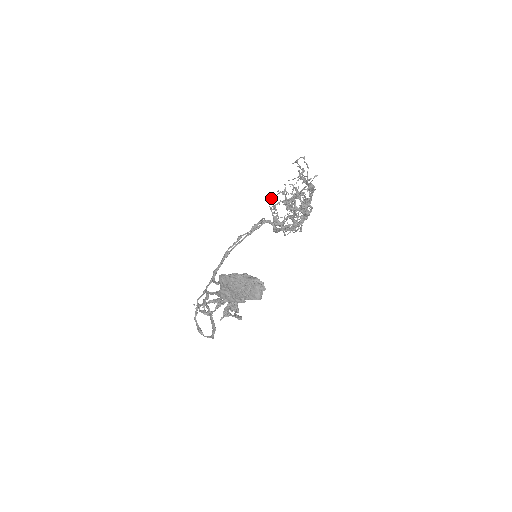
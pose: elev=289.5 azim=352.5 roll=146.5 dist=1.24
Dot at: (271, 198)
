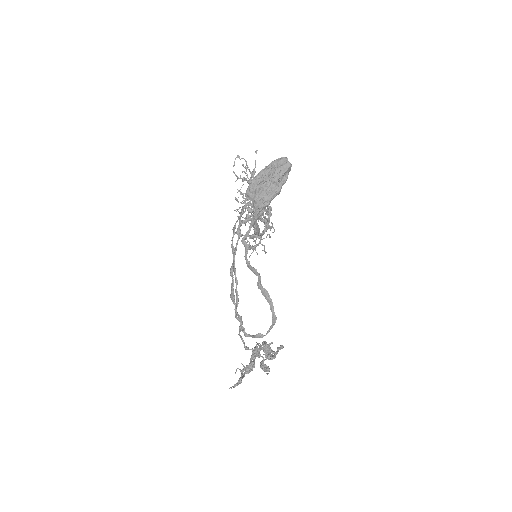
Dot at: occluded
